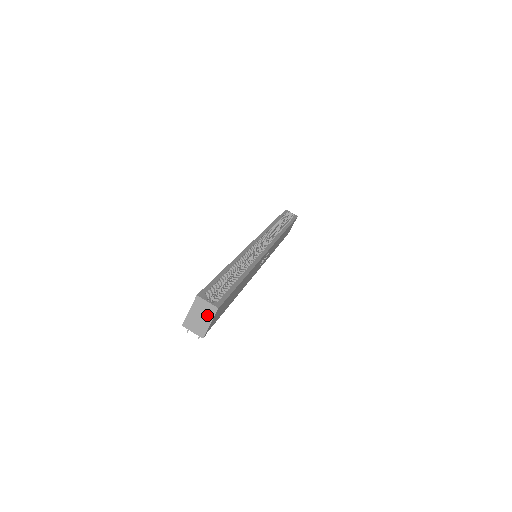
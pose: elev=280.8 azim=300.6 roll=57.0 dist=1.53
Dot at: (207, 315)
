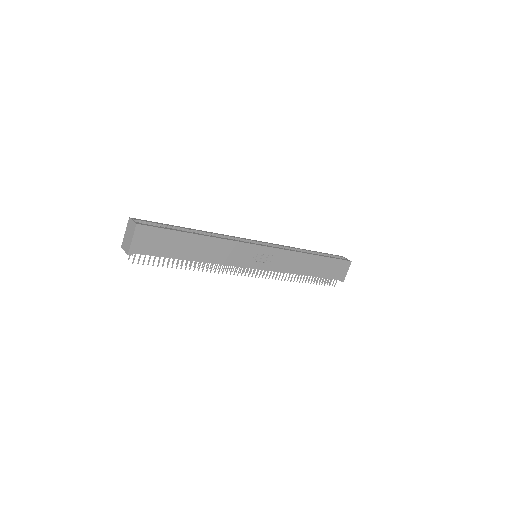
Dot at: (131, 232)
